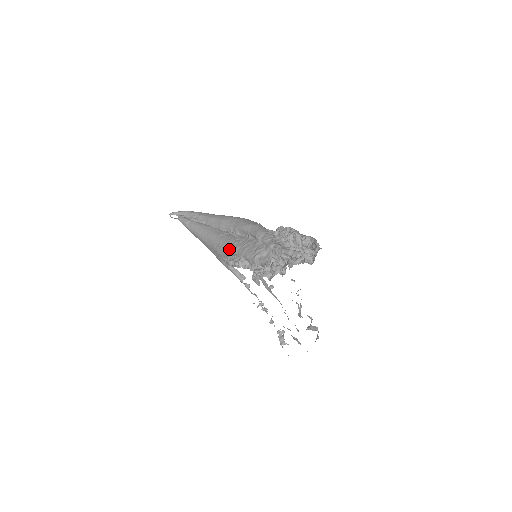
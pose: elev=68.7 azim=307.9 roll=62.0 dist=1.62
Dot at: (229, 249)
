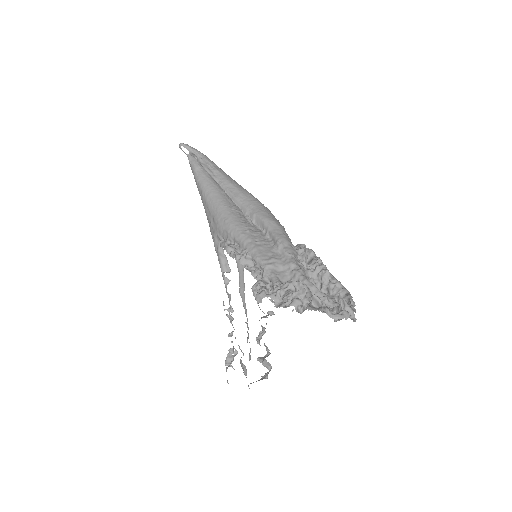
Dot at: (237, 233)
